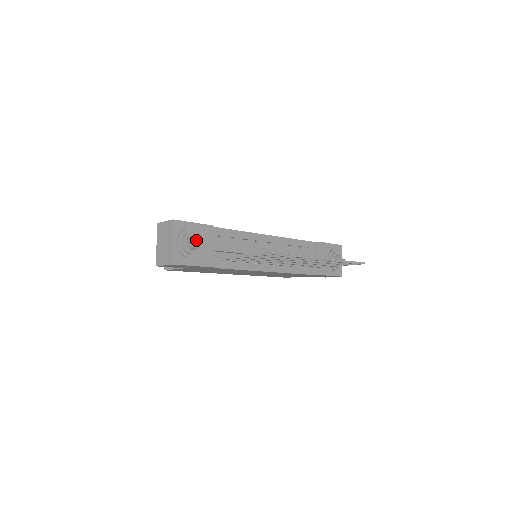
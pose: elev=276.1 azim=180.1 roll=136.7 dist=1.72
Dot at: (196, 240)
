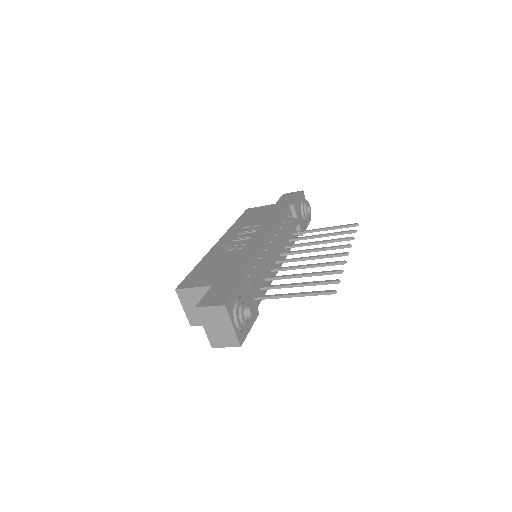
Dot at: (246, 307)
